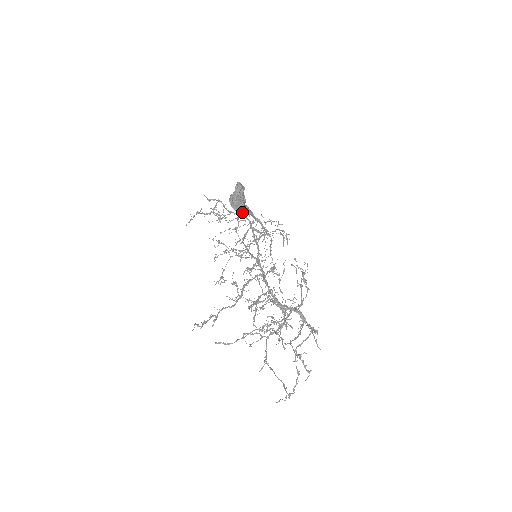
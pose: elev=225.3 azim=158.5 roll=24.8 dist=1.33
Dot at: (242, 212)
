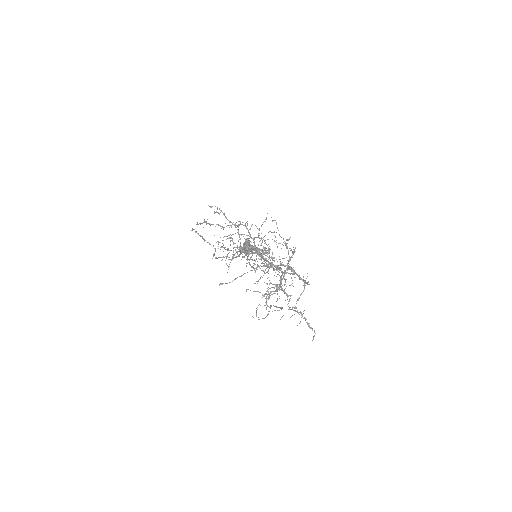
Dot at: (240, 224)
